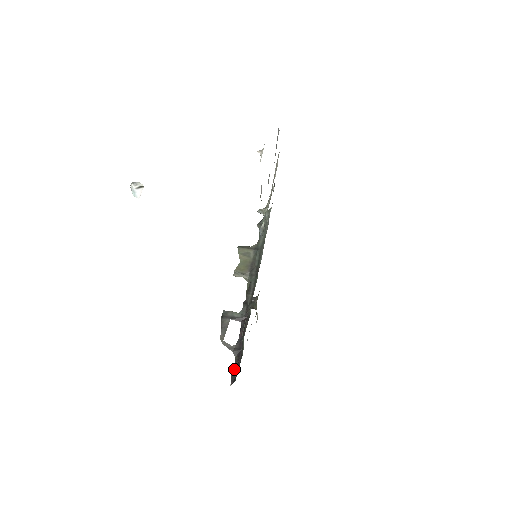
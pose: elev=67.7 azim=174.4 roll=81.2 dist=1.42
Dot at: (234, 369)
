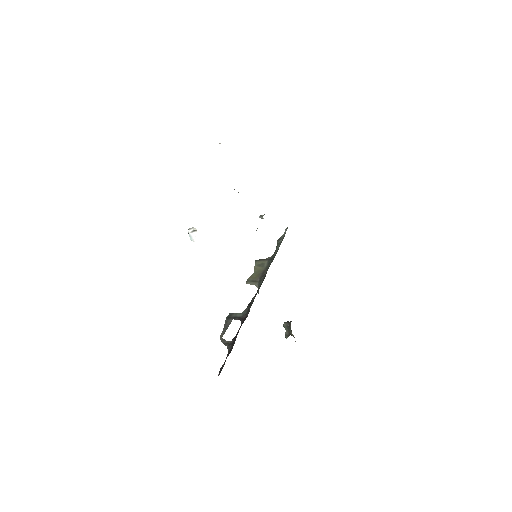
Dot at: (224, 362)
